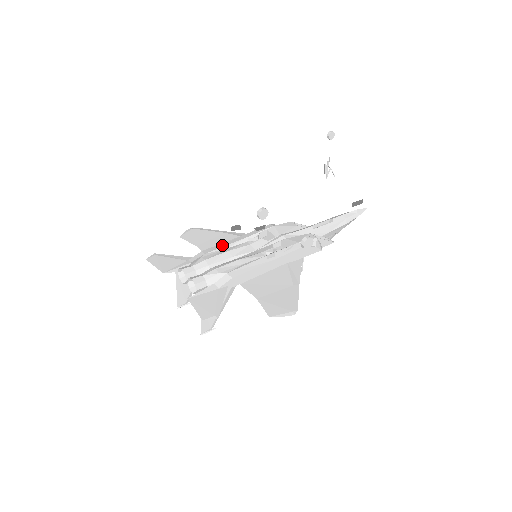
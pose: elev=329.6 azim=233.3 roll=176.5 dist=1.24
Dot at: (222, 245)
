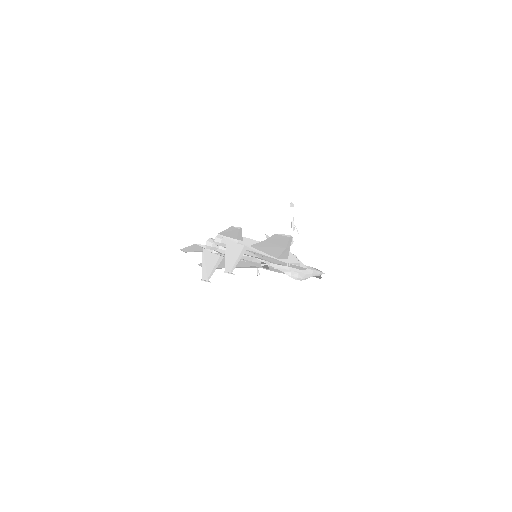
Dot at: occluded
